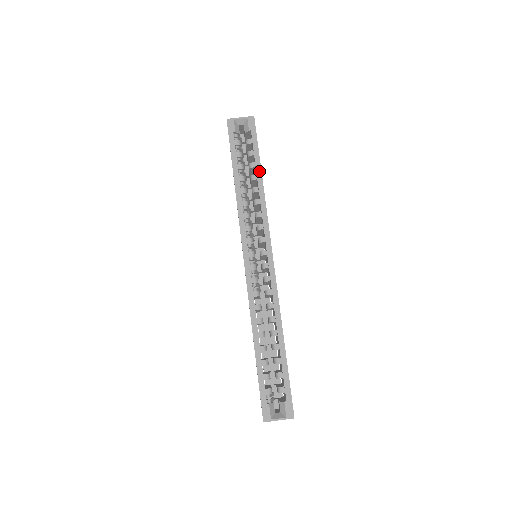
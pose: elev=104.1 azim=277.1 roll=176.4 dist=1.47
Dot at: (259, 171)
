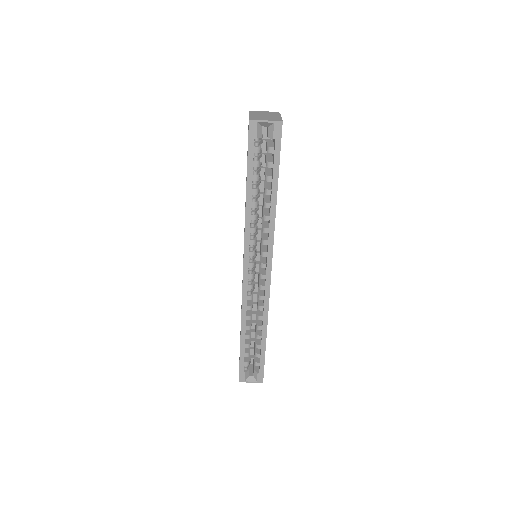
Dot at: (275, 189)
